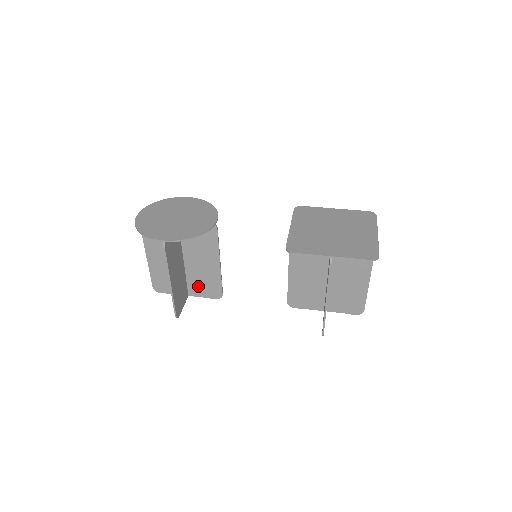
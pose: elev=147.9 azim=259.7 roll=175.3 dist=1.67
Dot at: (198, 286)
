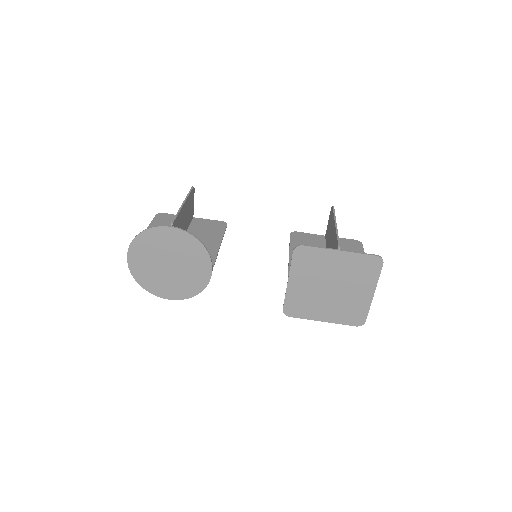
Dot at: (201, 226)
